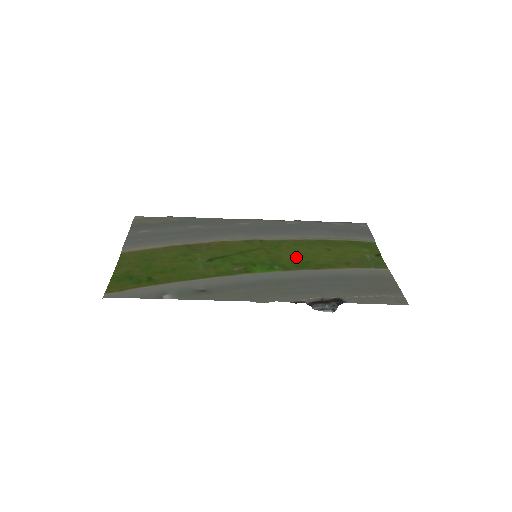
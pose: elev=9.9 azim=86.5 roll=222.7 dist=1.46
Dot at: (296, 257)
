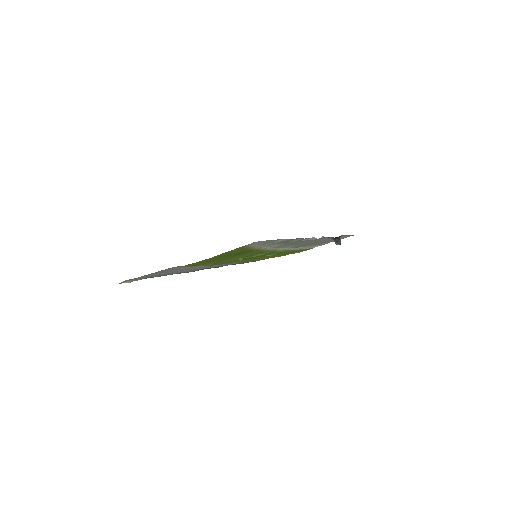
Dot at: occluded
